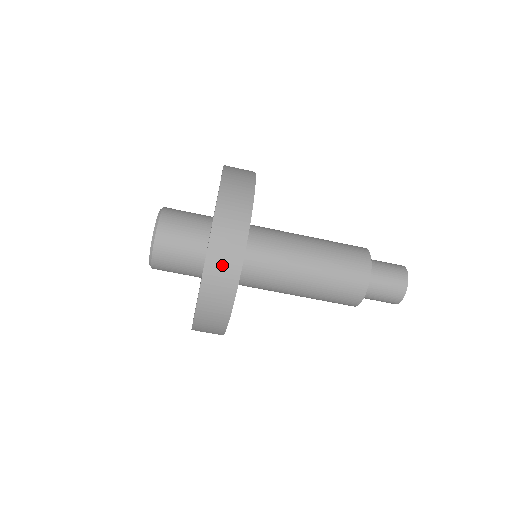
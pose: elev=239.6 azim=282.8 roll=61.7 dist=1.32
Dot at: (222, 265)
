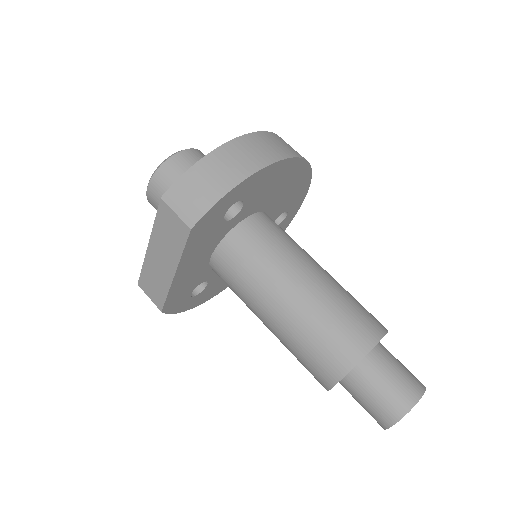
Dot at: occluded
